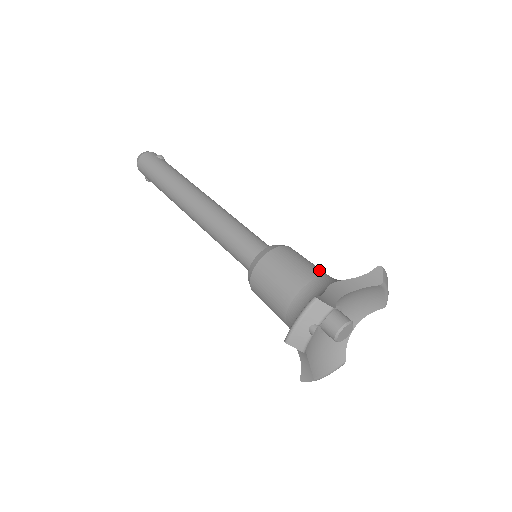
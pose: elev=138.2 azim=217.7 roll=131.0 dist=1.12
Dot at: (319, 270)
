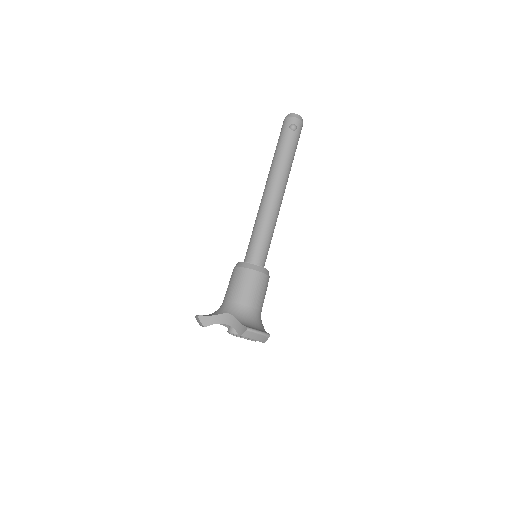
Dot at: (244, 299)
